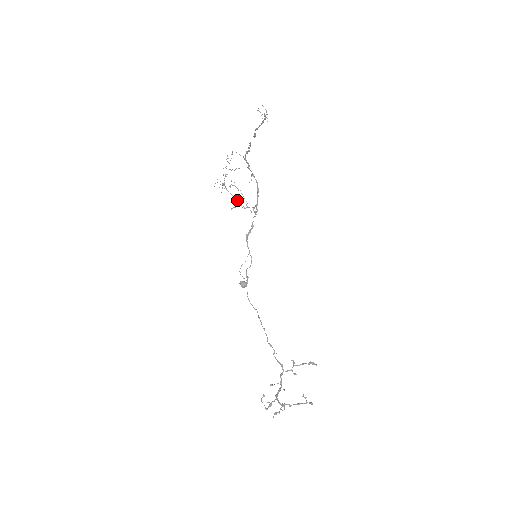
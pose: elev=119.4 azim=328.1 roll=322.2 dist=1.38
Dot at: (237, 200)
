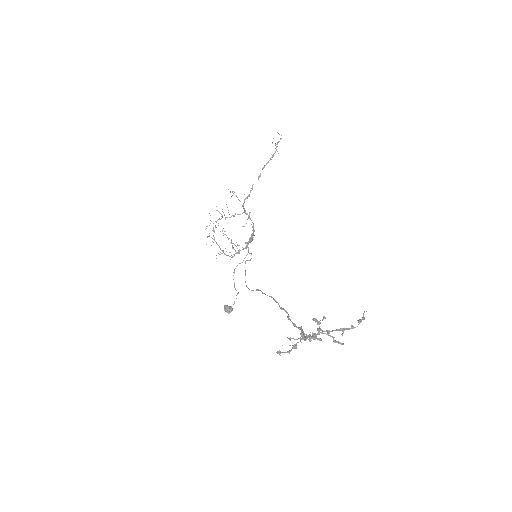
Dot at: (229, 238)
